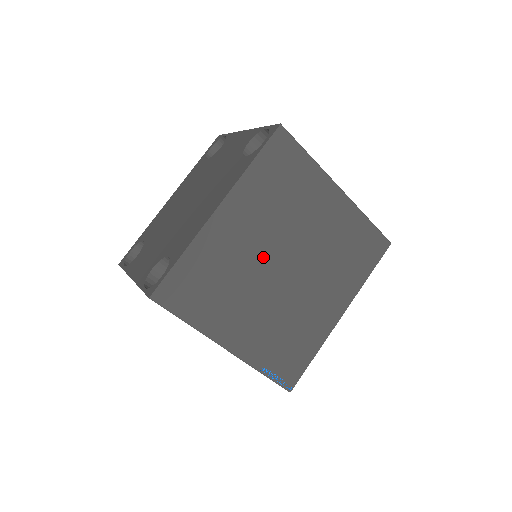
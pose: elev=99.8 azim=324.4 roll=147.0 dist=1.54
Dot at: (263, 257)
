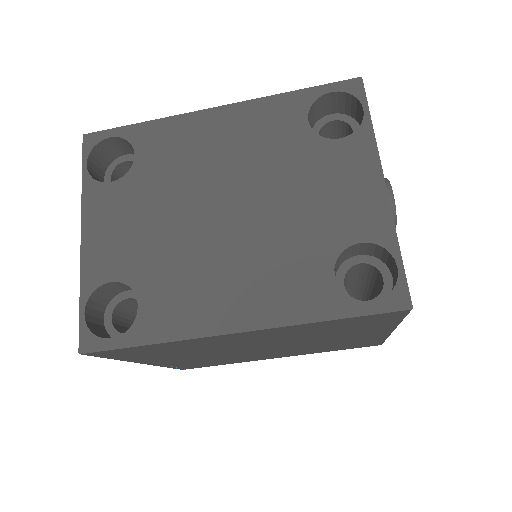
Dot at: (248, 346)
